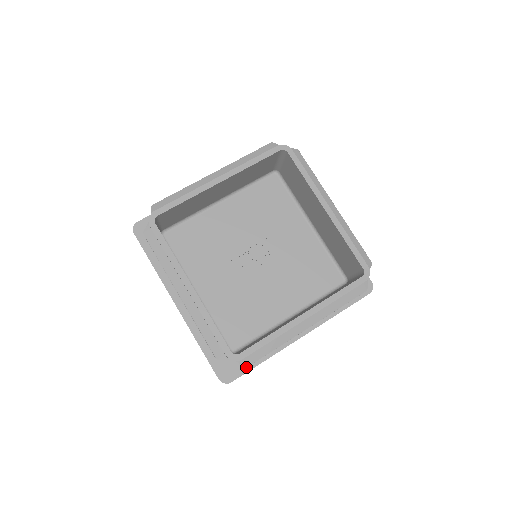
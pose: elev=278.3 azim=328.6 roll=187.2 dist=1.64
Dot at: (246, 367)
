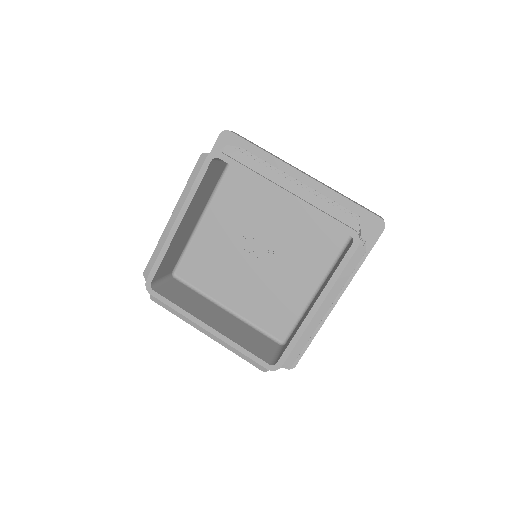
Dot at: occluded
